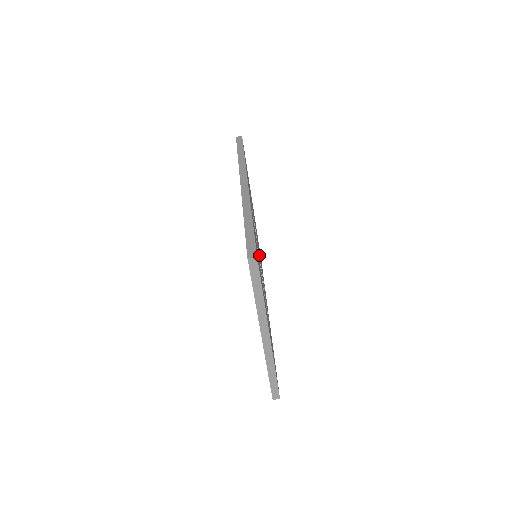
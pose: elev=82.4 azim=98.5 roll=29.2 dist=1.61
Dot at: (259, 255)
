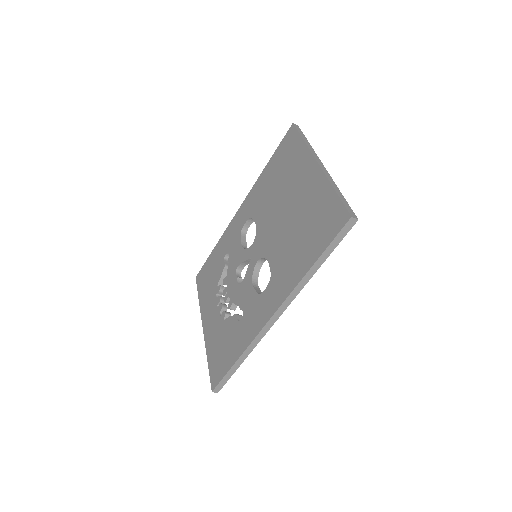
Dot at: occluded
